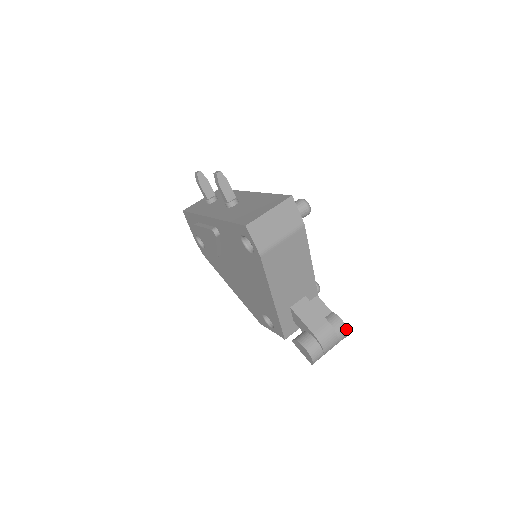
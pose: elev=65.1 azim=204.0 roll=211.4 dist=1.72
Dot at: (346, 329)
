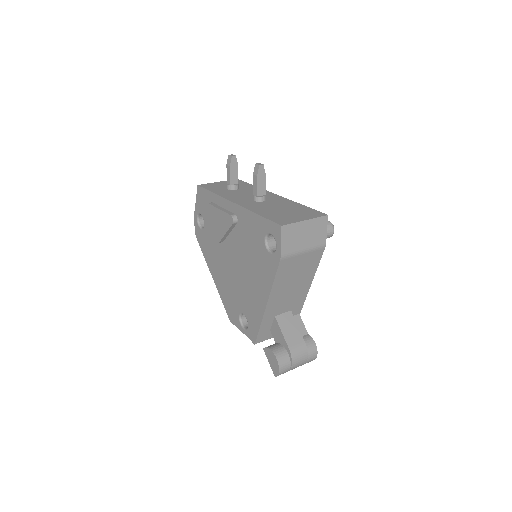
Dot at: (316, 354)
